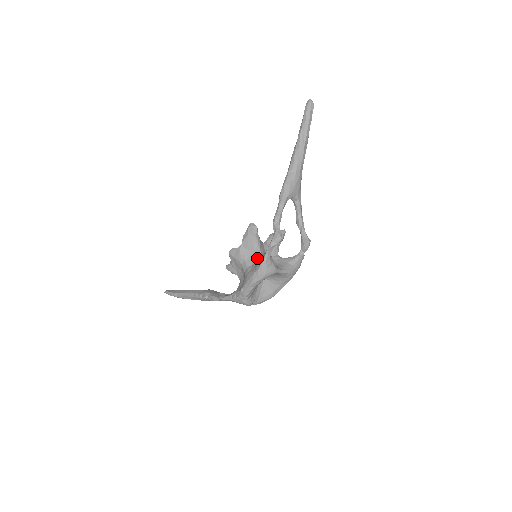
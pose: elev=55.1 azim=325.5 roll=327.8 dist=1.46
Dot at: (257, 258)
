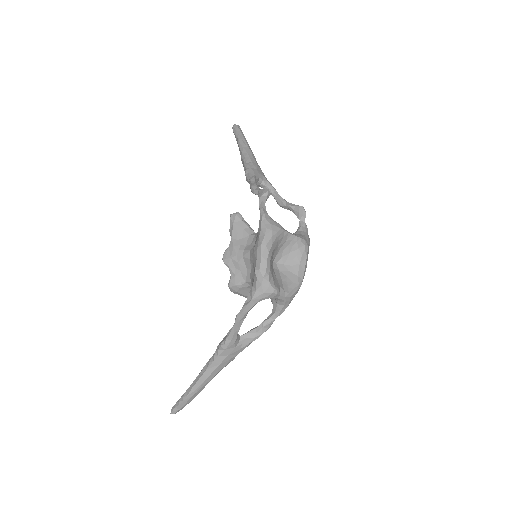
Dot at: (255, 235)
